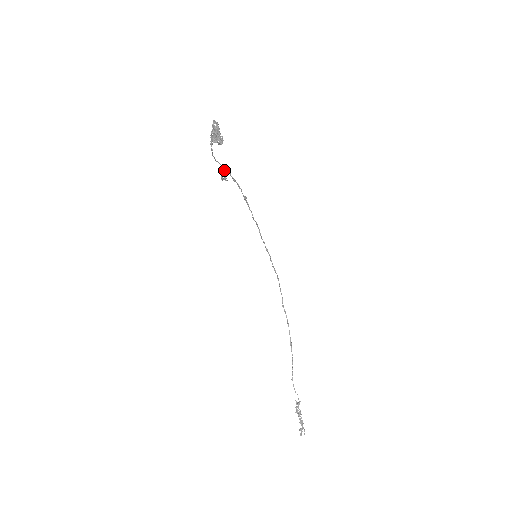
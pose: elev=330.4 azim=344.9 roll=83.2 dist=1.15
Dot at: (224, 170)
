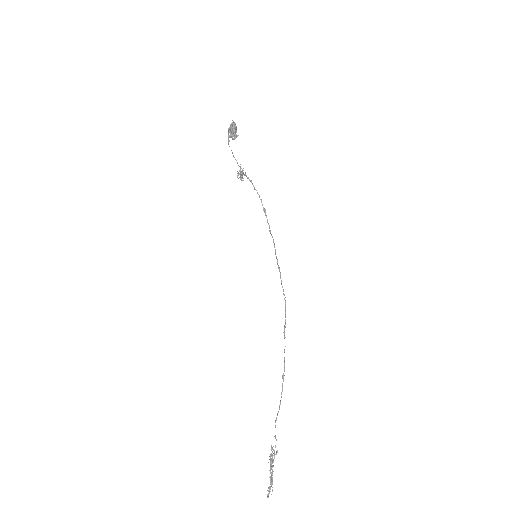
Dot at: (240, 169)
